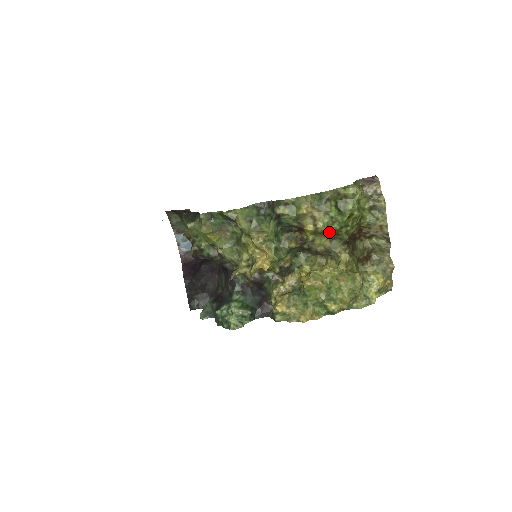
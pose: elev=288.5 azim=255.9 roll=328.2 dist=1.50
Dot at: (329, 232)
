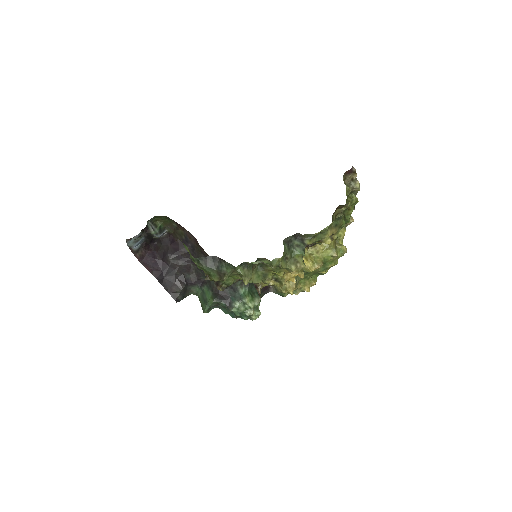
Dot at: occluded
